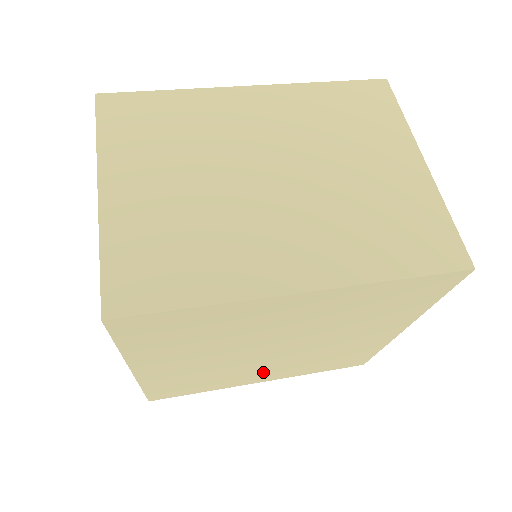
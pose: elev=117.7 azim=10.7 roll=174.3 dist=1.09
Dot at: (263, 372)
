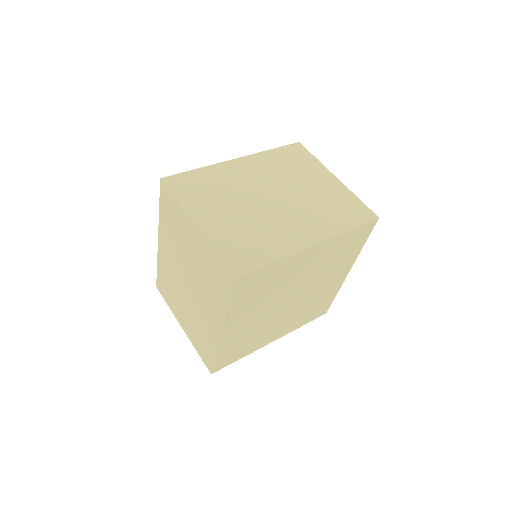
Dot at: (278, 328)
